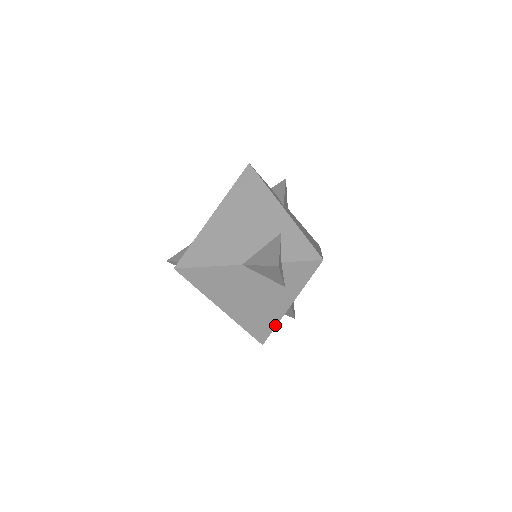
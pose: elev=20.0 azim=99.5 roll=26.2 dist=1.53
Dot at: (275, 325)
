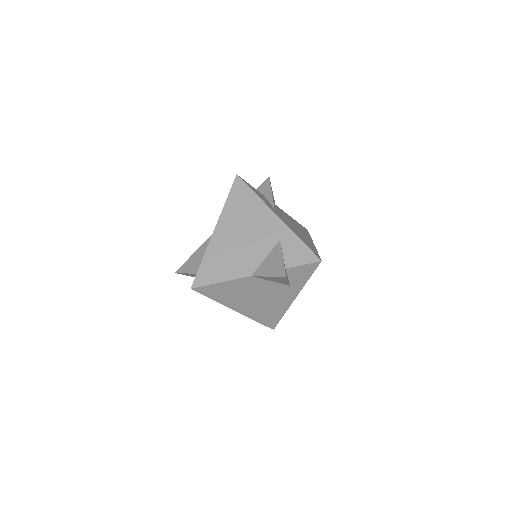
Dot at: (283, 314)
